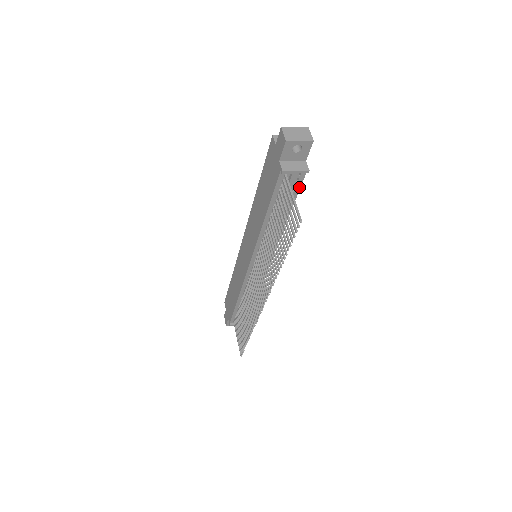
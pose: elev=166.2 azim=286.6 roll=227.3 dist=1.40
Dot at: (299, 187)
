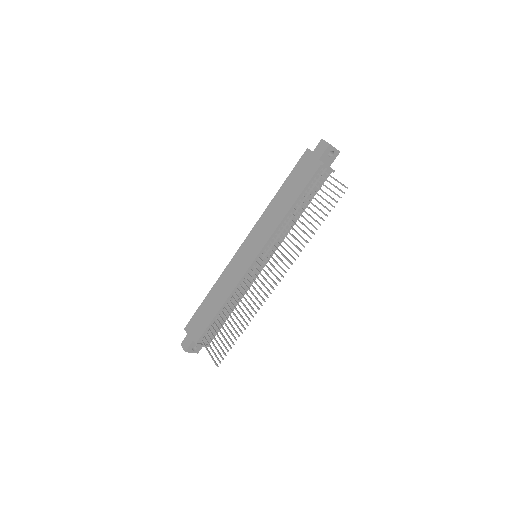
Dot at: (321, 185)
